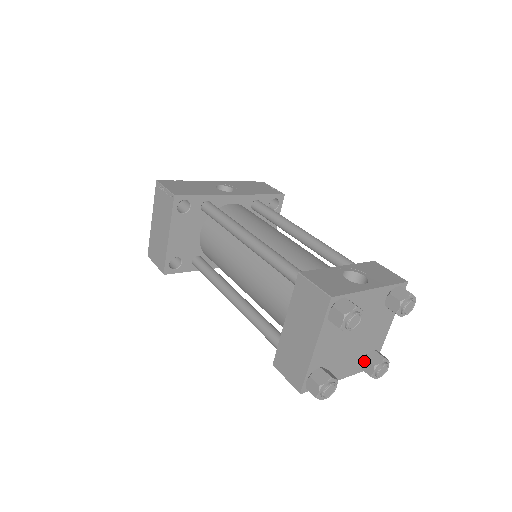
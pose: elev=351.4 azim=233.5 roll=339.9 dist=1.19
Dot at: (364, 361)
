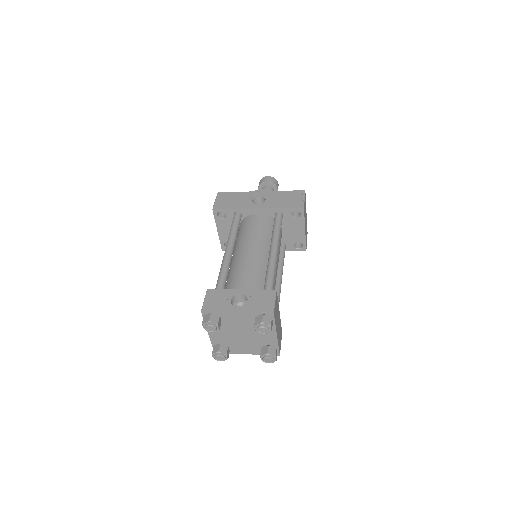
Dot at: (261, 350)
